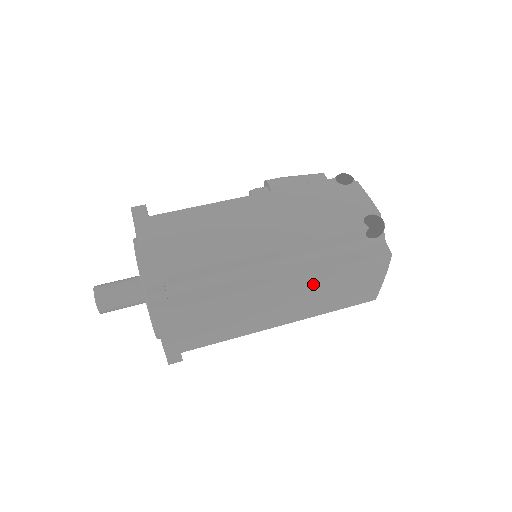
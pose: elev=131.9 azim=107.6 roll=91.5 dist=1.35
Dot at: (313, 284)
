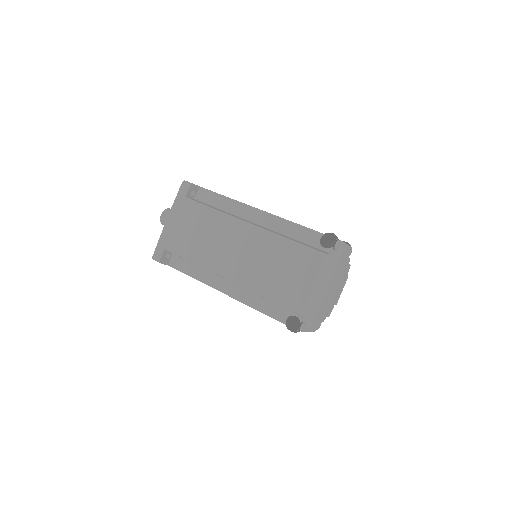
Dot at: (263, 242)
